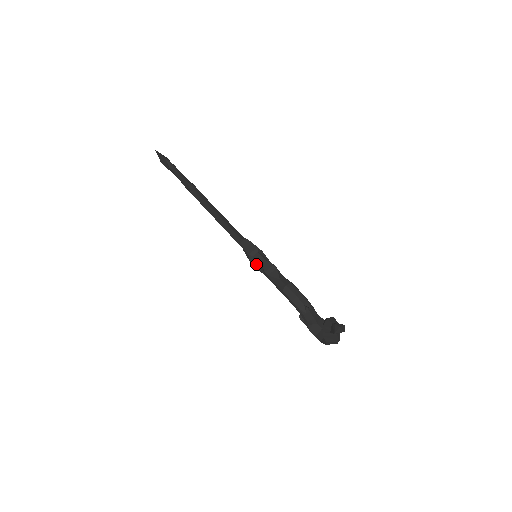
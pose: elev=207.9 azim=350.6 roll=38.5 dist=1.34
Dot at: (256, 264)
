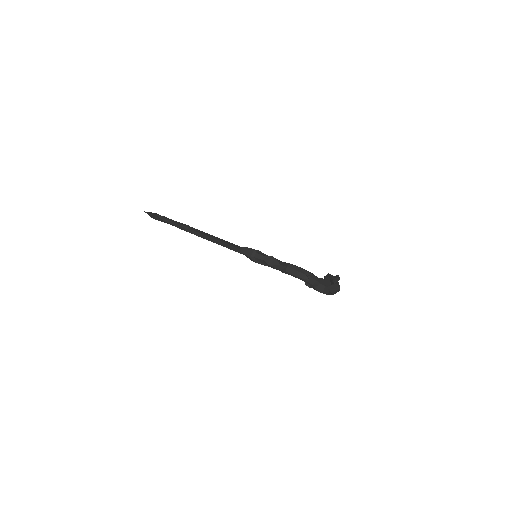
Dot at: (259, 262)
